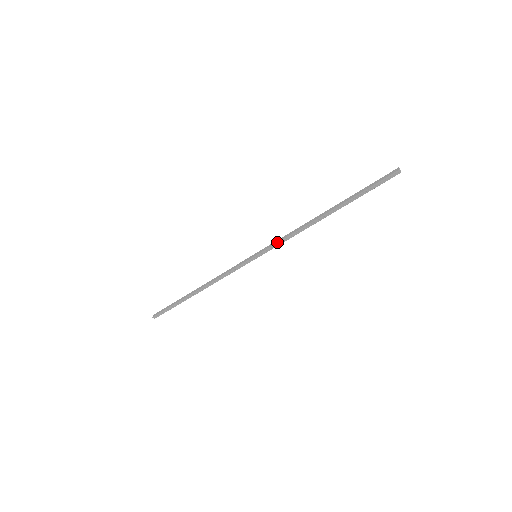
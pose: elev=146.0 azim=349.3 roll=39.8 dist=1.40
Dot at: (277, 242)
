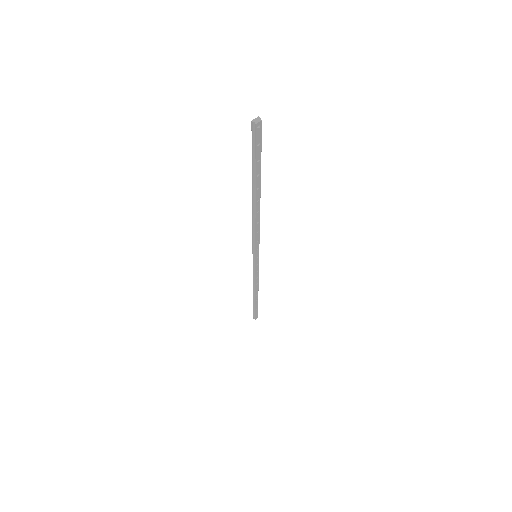
Dot at: (252, 239)
